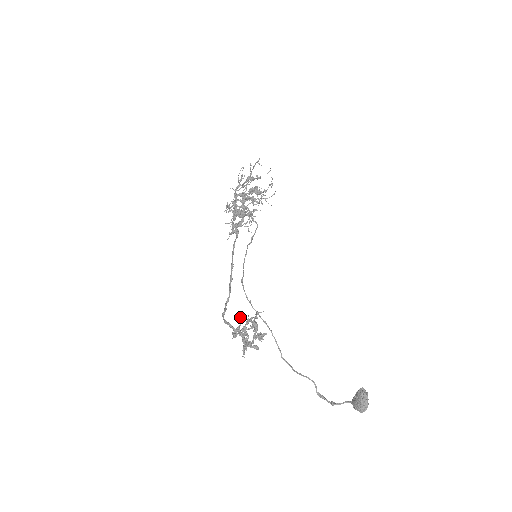
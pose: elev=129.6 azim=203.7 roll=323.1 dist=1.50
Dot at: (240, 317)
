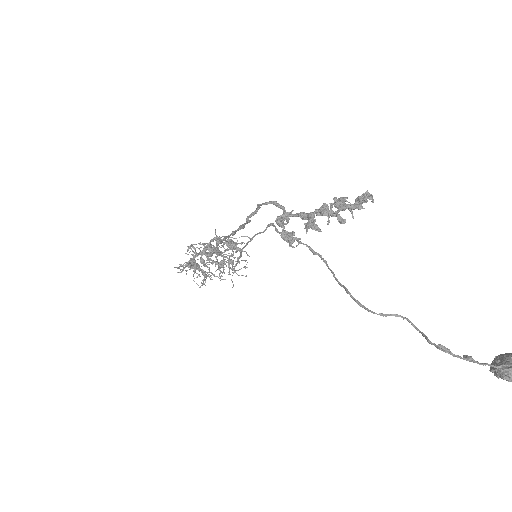
Dot at: occluded
